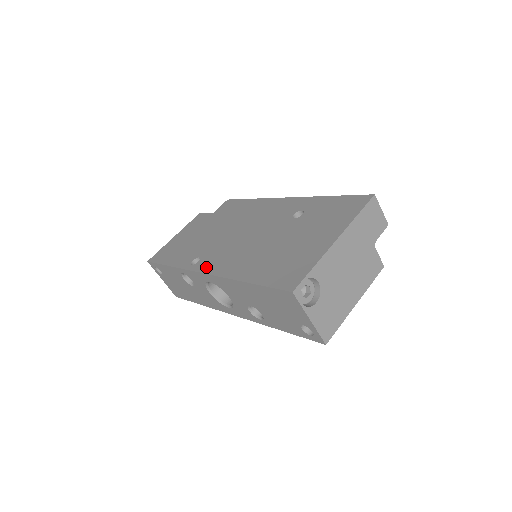
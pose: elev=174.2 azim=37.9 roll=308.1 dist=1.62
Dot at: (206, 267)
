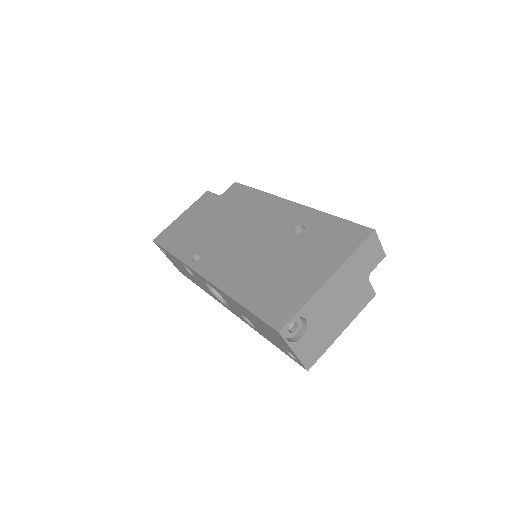
Dot at: (205, 269)
